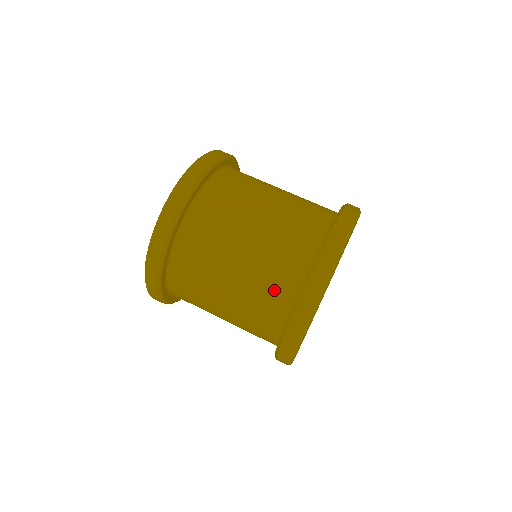
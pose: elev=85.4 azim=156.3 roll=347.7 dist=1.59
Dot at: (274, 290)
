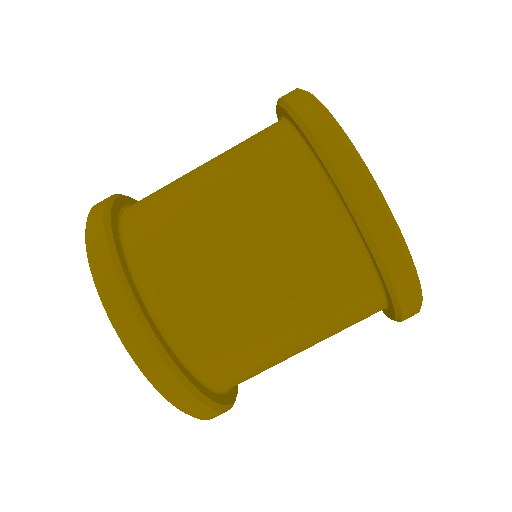
Dot at: (357, 320)
